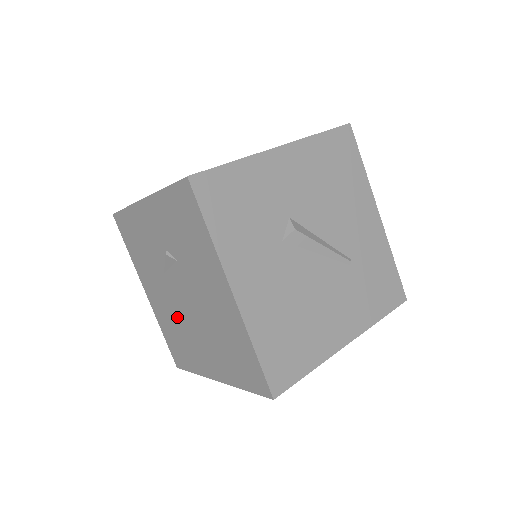
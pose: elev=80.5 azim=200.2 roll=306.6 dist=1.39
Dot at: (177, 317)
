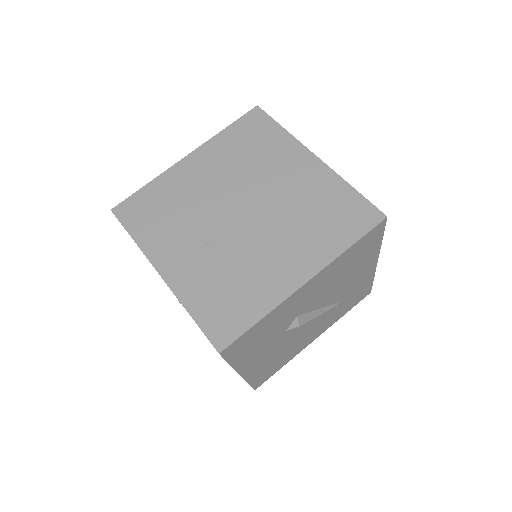
Dot at: occluded
